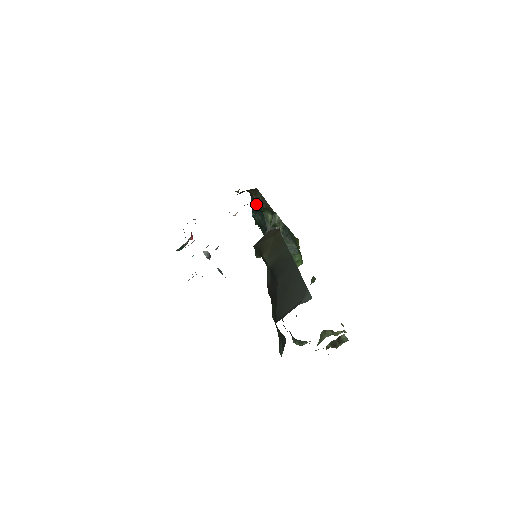
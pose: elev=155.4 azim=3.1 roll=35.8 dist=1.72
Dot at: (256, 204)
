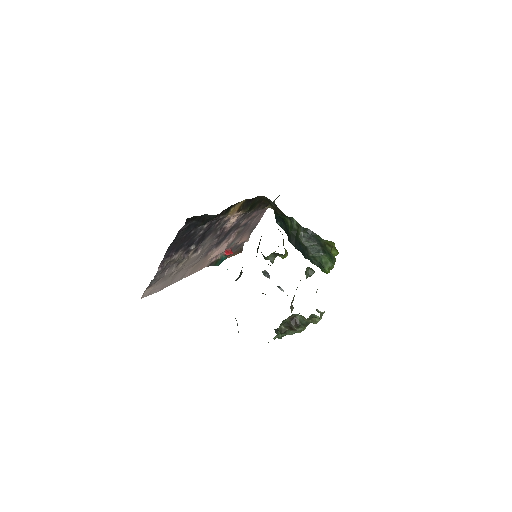
Dot at: (275, 213)
